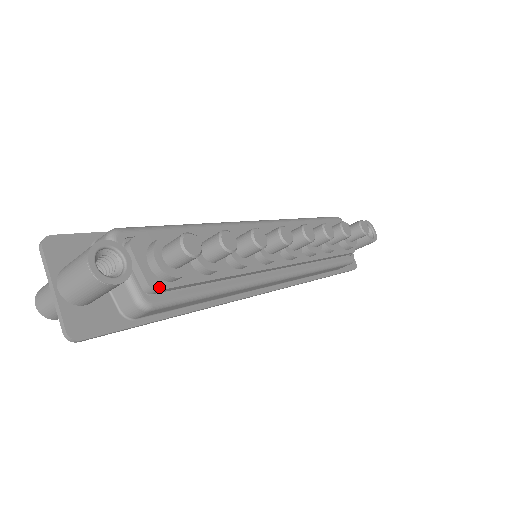
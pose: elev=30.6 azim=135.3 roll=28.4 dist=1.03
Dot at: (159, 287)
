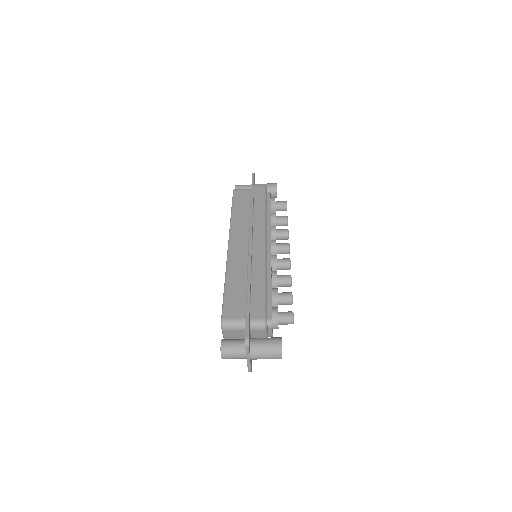
Dot at: occluded
